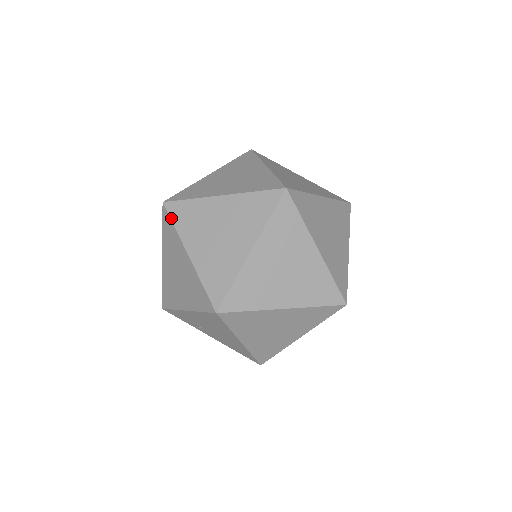
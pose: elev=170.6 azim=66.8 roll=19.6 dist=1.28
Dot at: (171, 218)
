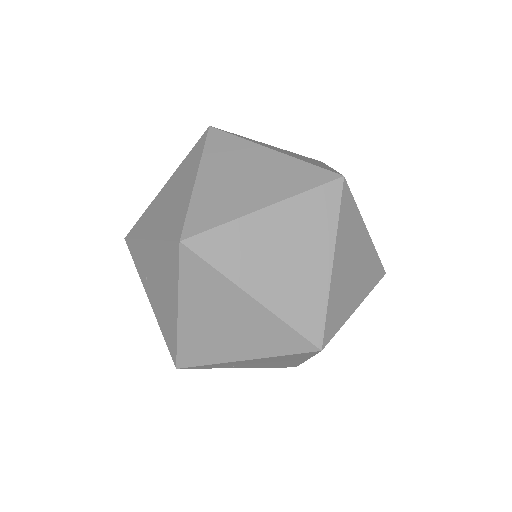
Dot at: (206, 141)
